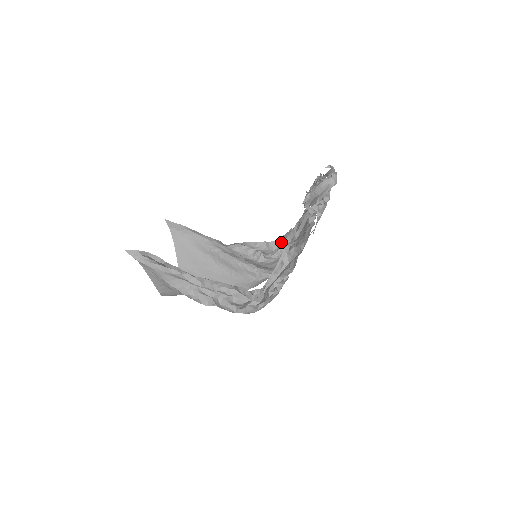
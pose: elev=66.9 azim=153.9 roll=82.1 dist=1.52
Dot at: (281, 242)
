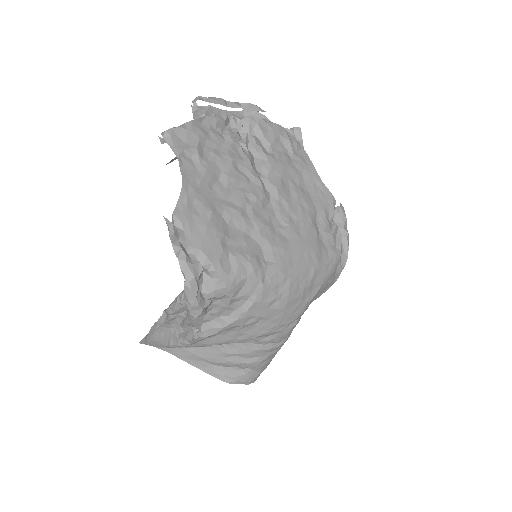
Dot at: occluded
